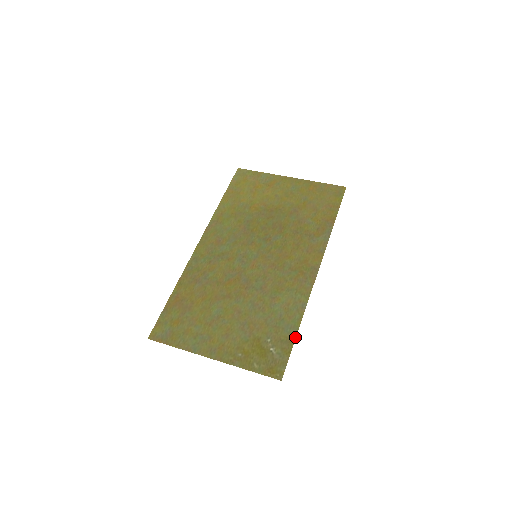
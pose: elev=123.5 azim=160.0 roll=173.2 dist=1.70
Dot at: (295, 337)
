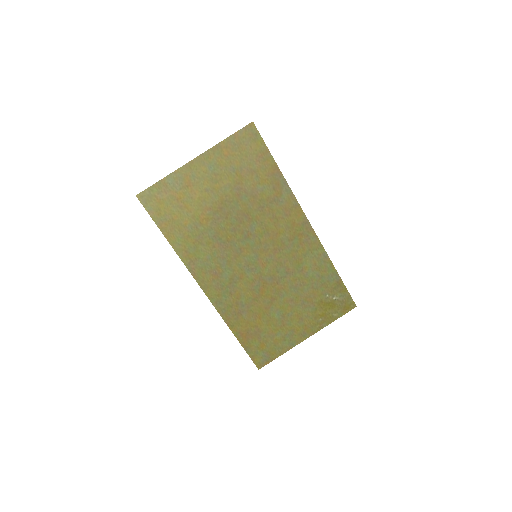
Dot at: (340, 278)
